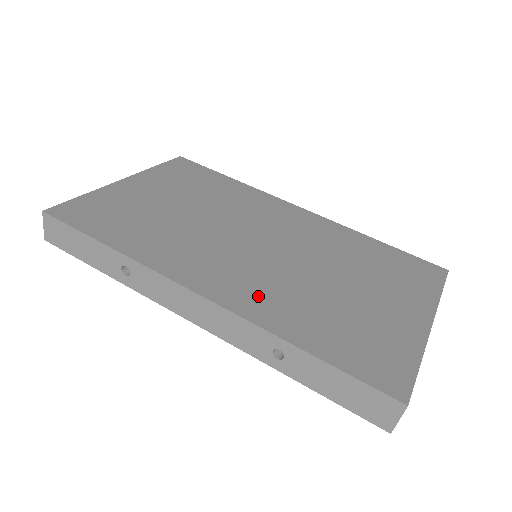
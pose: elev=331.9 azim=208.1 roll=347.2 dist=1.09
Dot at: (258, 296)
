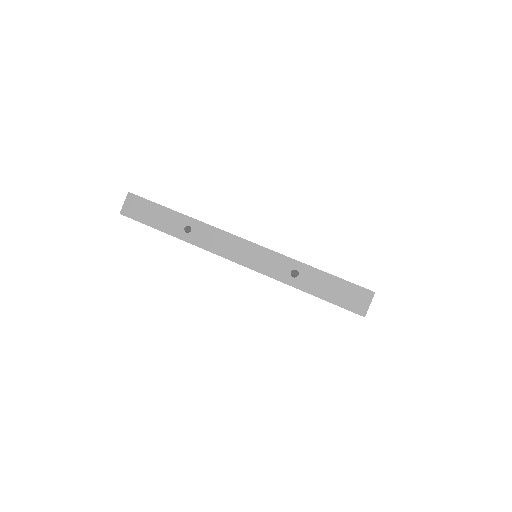
Dot at: occluded
